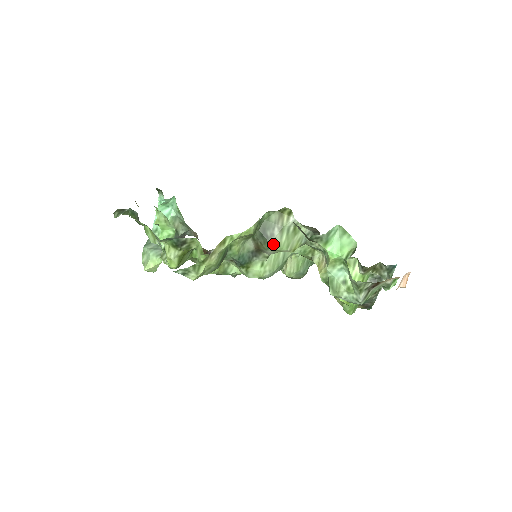
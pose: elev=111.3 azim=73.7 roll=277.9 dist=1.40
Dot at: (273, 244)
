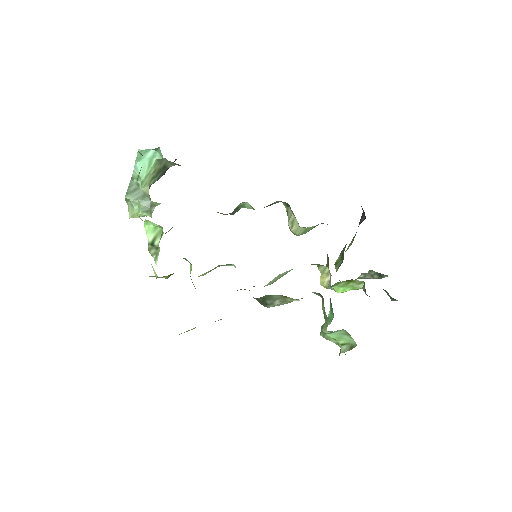
Dot at: occluded
